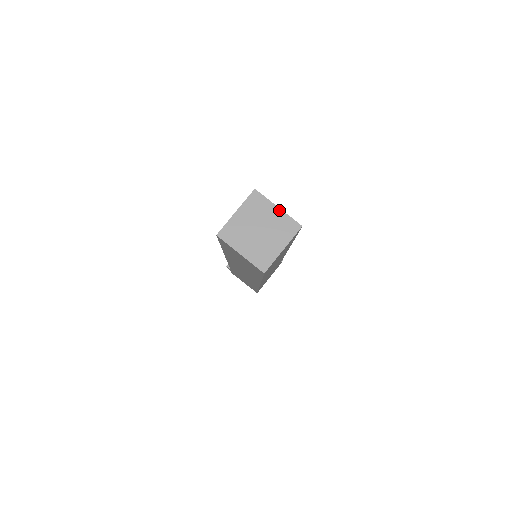
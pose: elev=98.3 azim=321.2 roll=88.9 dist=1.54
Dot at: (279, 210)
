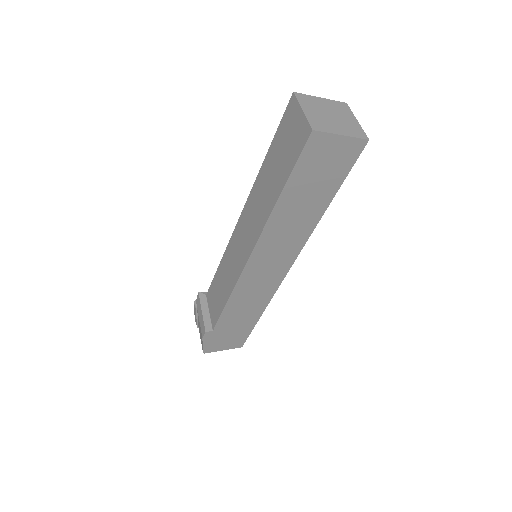
Dot at: (323, 99)
